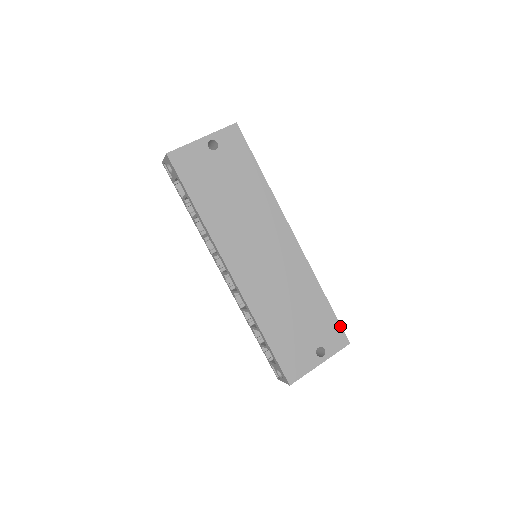
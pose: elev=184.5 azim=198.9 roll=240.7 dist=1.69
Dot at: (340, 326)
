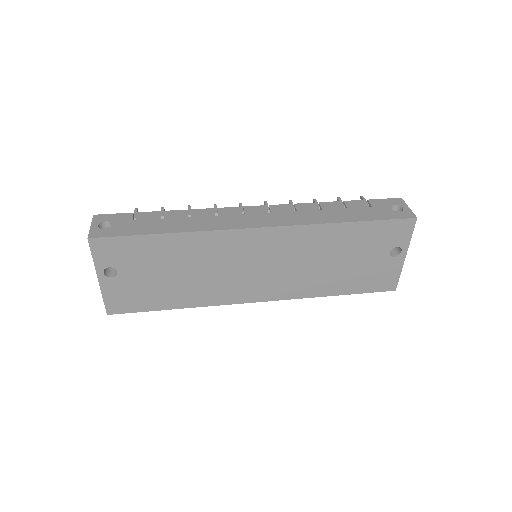
Dot at: (391, 221)
